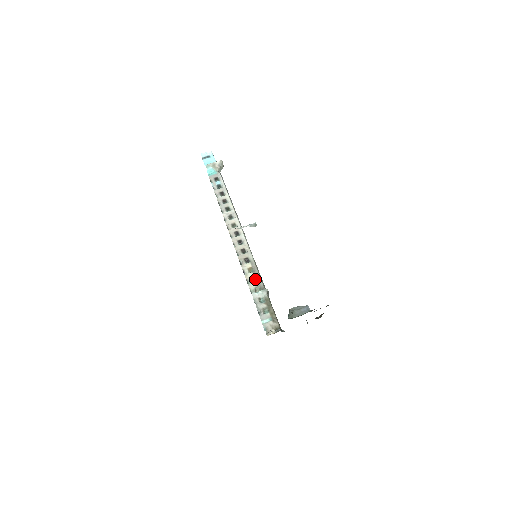
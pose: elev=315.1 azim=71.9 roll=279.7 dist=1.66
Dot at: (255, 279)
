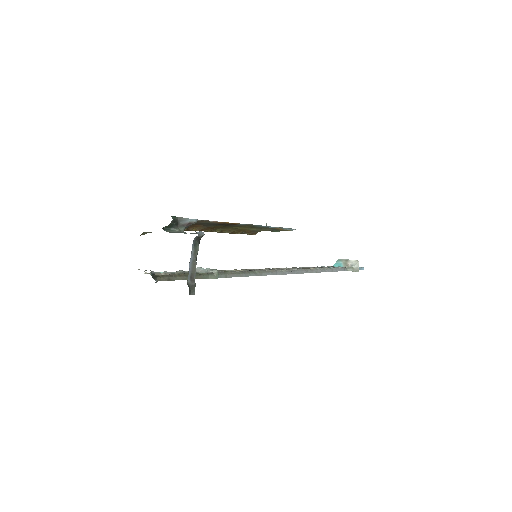
Dot at: occluded
